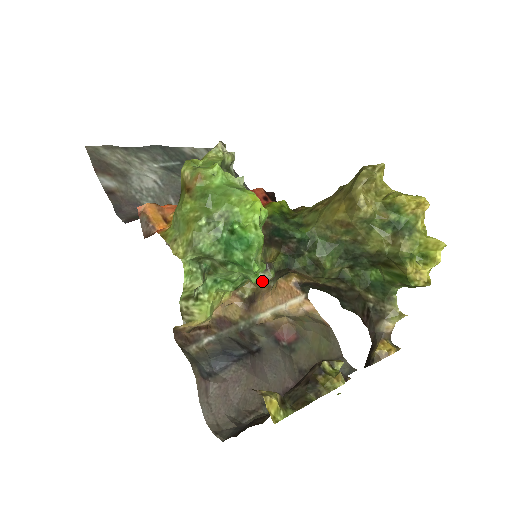
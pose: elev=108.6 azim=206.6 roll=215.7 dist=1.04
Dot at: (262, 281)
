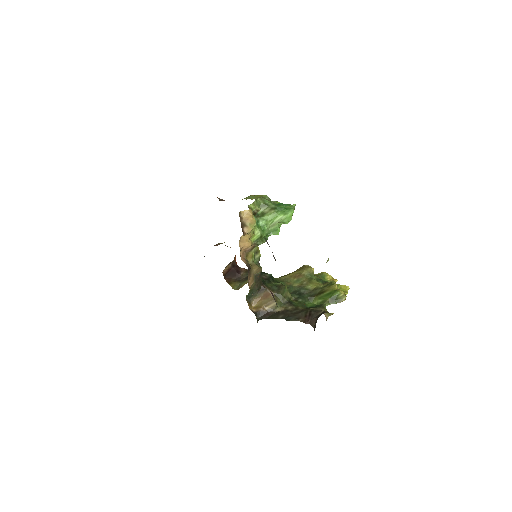
Dot at: (257, 265)
